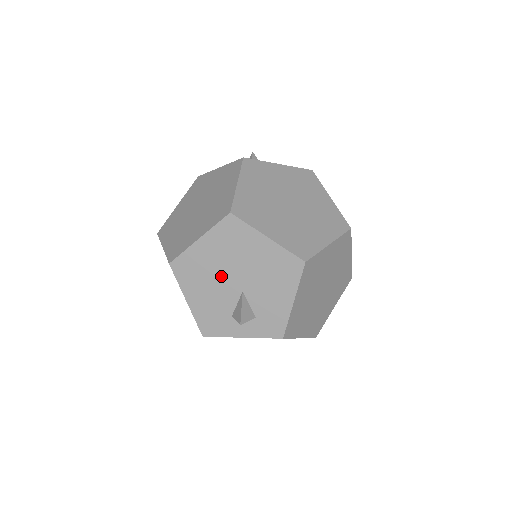
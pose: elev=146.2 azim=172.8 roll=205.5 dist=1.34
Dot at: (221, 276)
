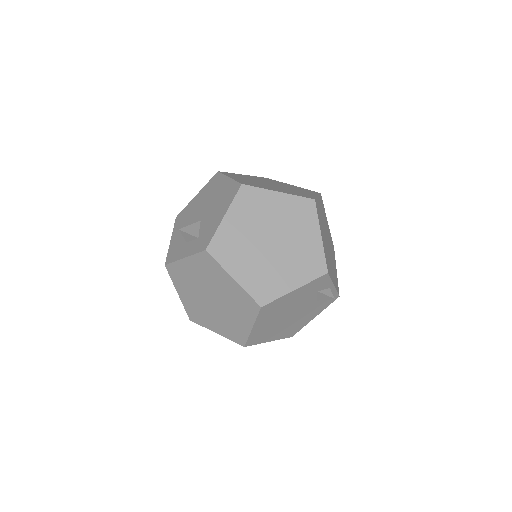
Dot at: (195, 214)
